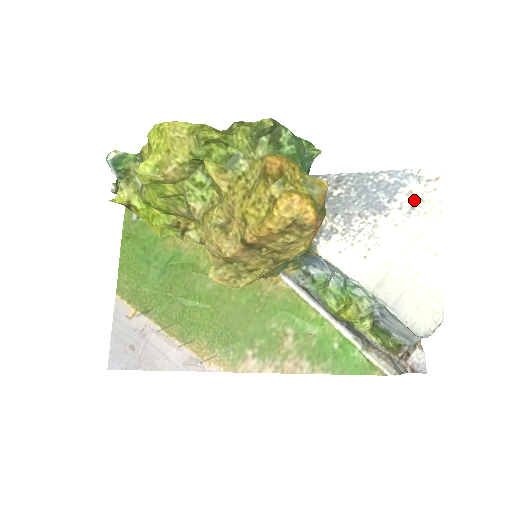
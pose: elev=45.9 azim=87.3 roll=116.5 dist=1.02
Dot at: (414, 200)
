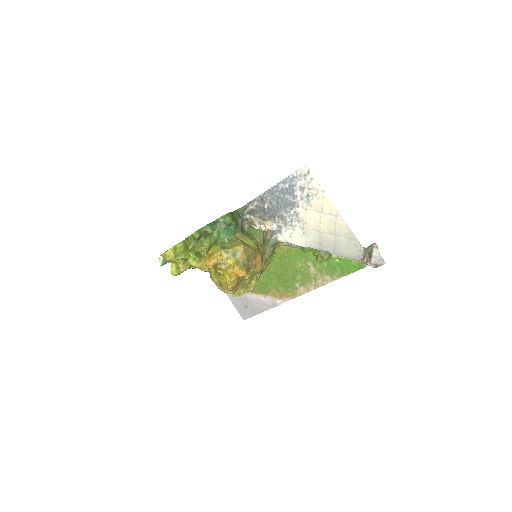
Dot at: (305, 191)
